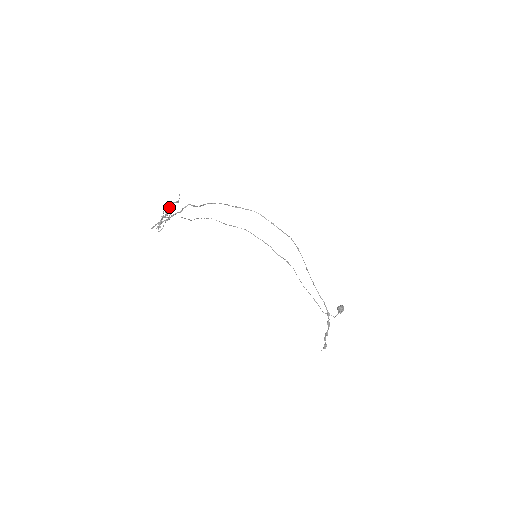
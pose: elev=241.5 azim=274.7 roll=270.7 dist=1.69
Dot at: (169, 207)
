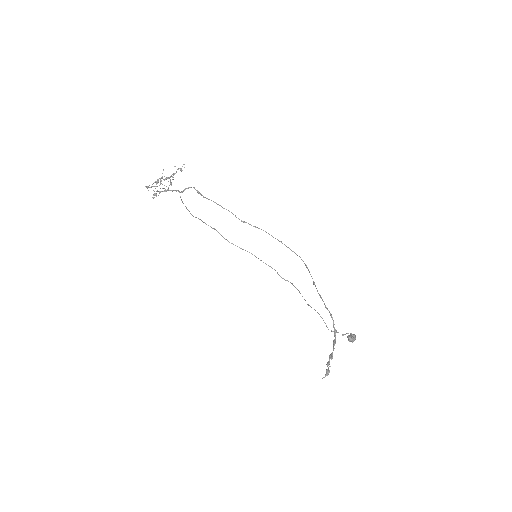
Dot at: (171, 176)
